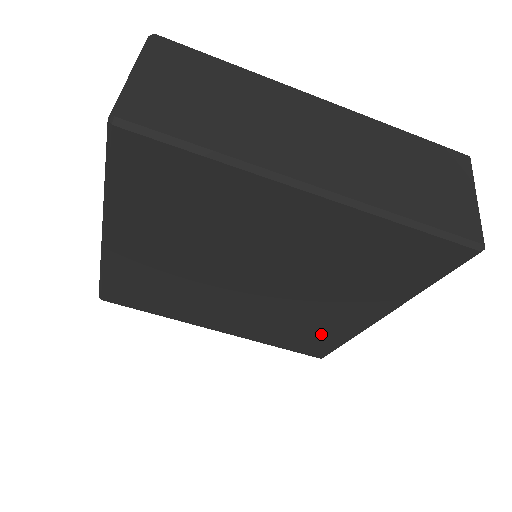
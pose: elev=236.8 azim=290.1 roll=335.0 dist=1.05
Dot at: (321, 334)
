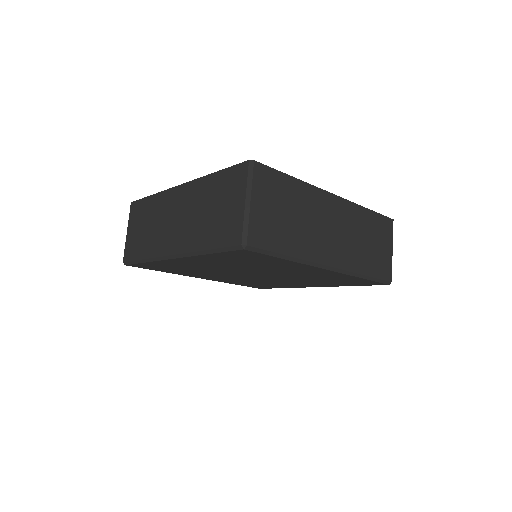
Dot at: (272, 285)
